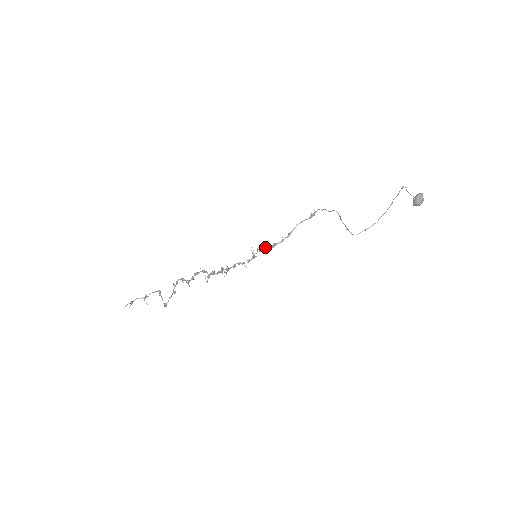
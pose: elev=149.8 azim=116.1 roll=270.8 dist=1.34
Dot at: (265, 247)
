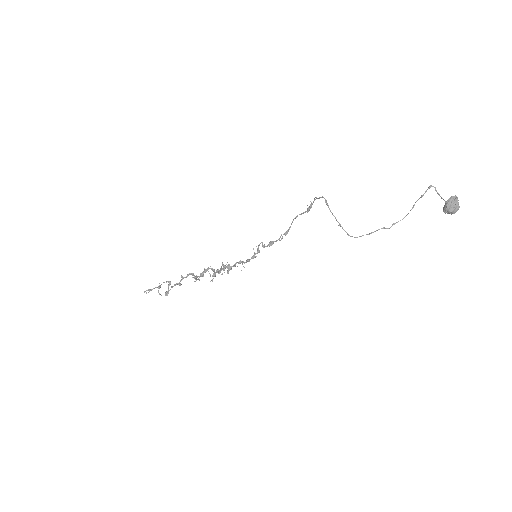
Dot at: (263, 245)
